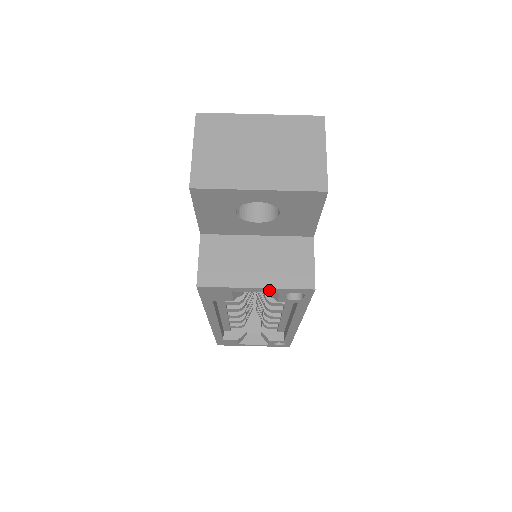
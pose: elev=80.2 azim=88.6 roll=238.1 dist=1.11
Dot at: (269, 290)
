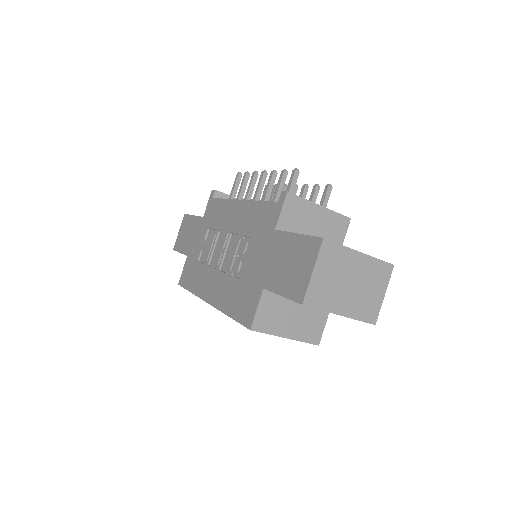
Dot at: (291, 338)
